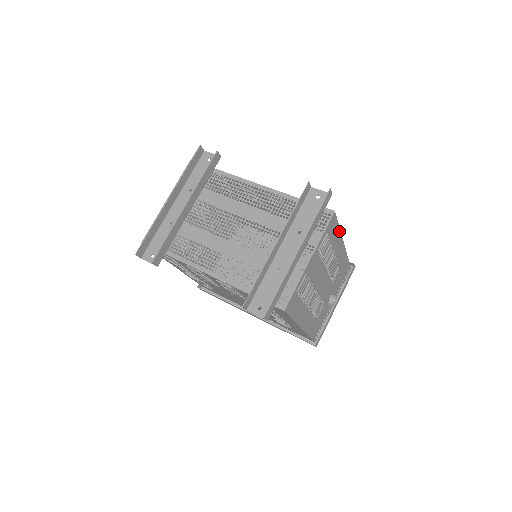
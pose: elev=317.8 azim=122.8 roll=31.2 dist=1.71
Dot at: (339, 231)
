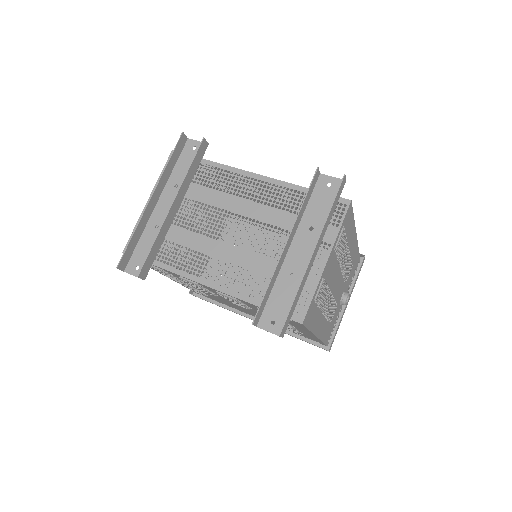
Dot at: (353, 222)
